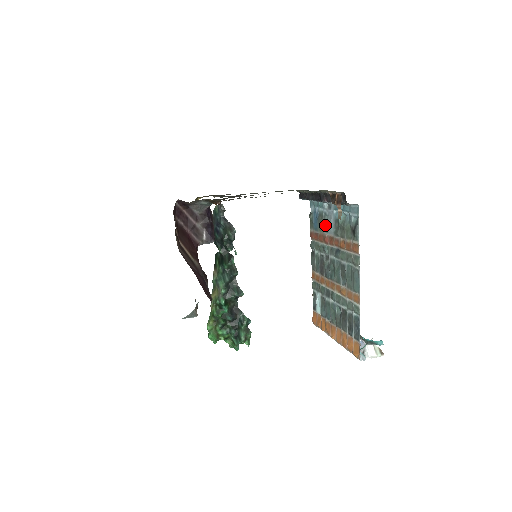
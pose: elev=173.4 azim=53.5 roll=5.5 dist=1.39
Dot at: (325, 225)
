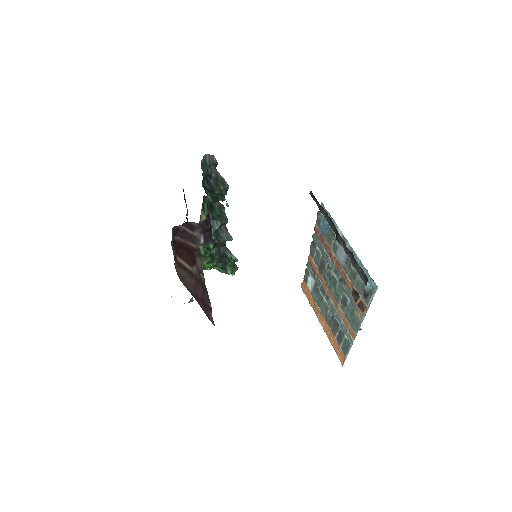
Dot at: (334, 247)
